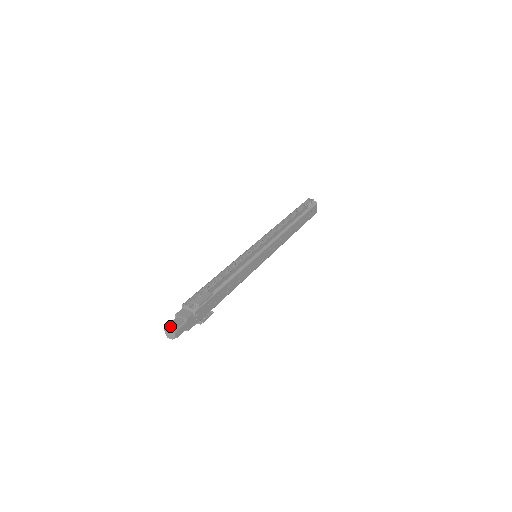
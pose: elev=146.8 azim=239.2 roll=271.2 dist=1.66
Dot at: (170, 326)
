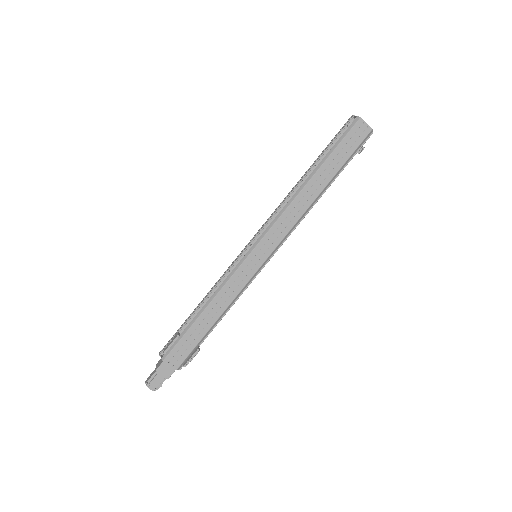
Dot at: (147, 379)
